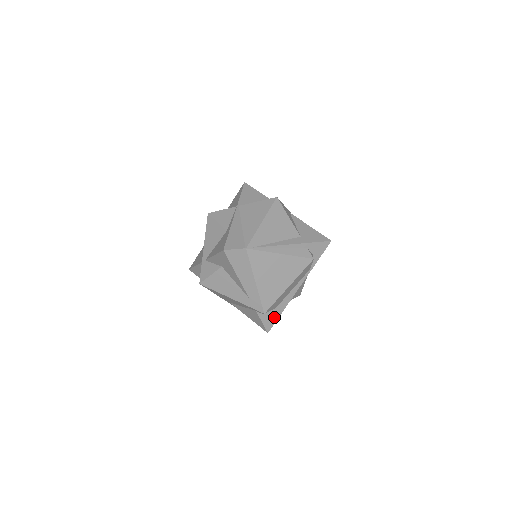
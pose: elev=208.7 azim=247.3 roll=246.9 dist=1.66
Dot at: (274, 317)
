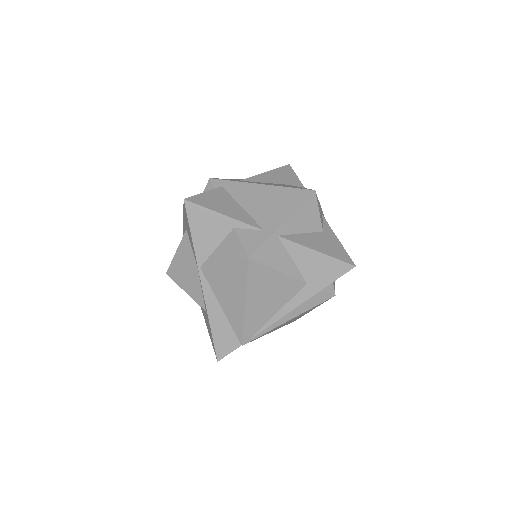
Dot at: occluded
